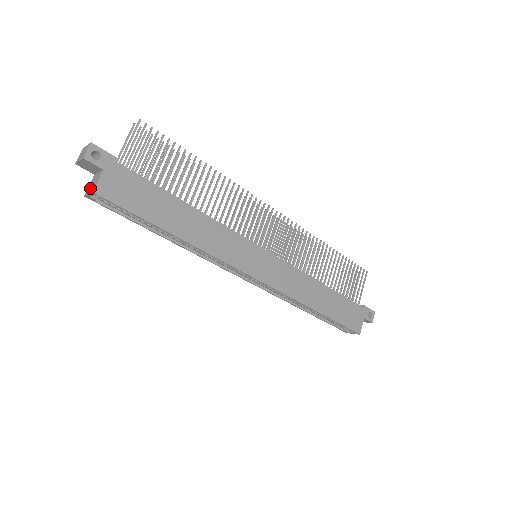
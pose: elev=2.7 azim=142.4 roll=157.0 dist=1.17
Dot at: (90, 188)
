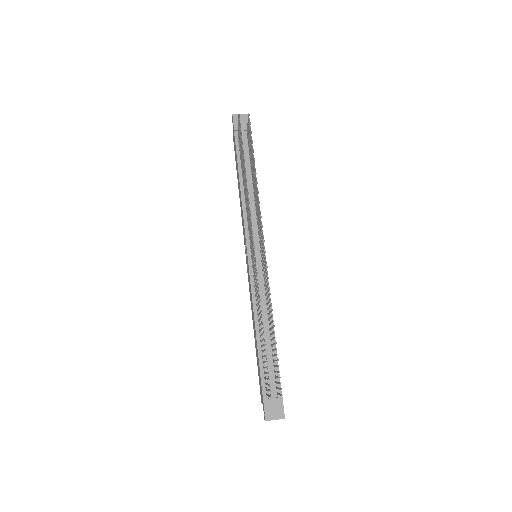
Dot at: occluded
